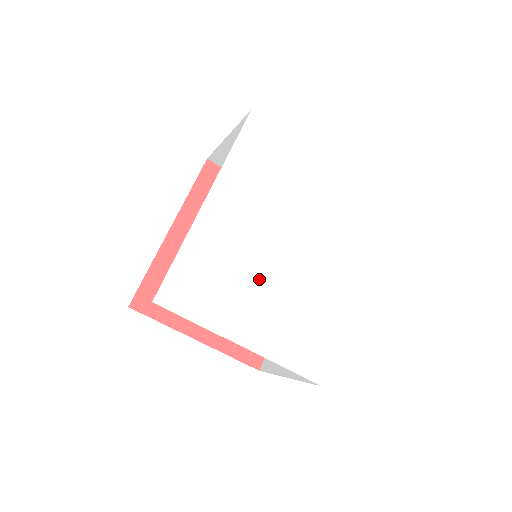
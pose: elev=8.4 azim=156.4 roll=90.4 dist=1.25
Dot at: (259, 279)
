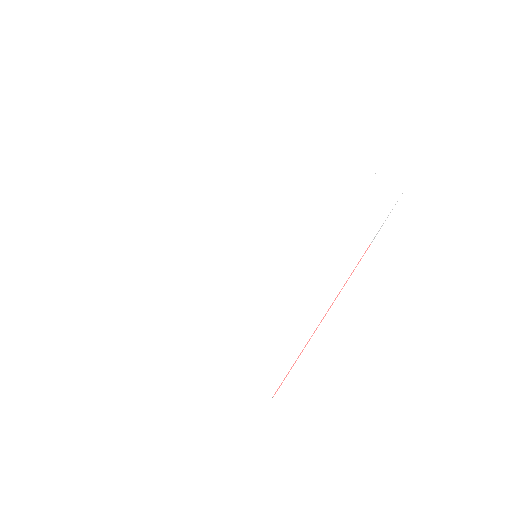
Dot at: (213, 263)
